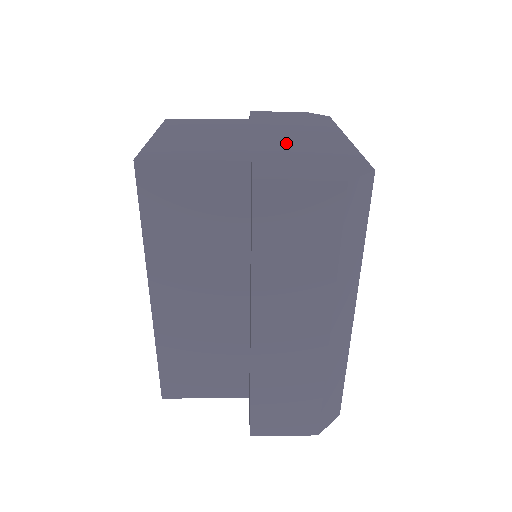
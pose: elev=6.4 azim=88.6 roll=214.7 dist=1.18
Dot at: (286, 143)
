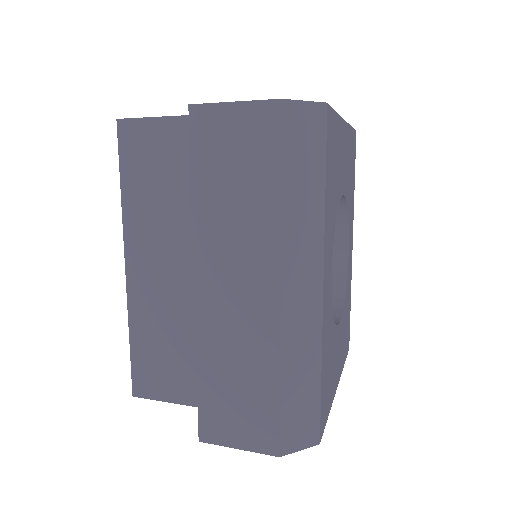
Dot at: occluded
